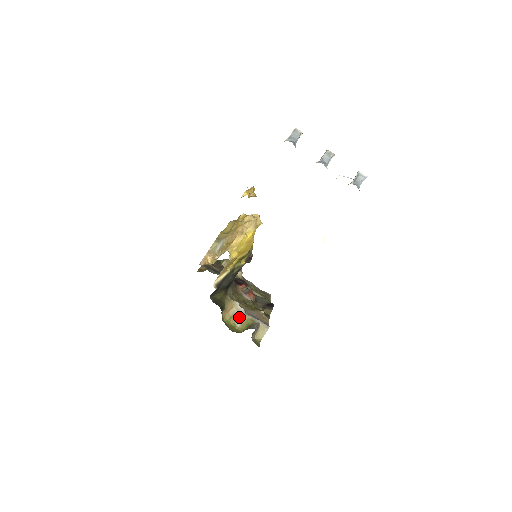
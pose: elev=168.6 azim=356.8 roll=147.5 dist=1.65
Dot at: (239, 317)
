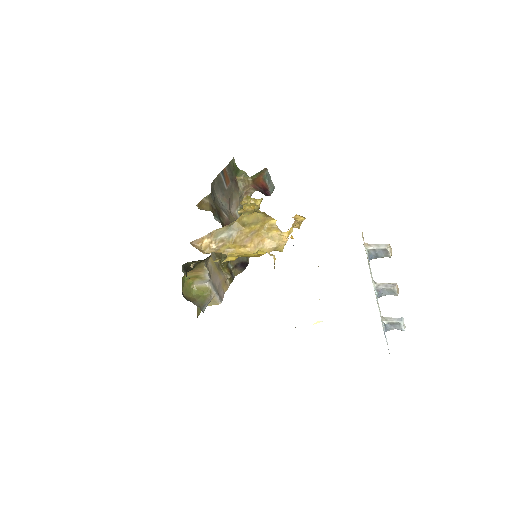
Dot at: (201, 280)
